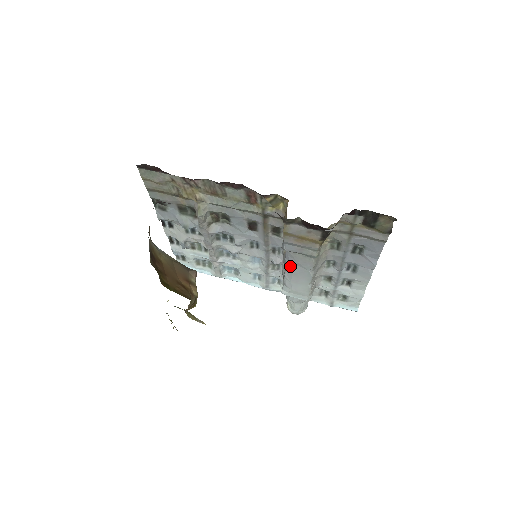
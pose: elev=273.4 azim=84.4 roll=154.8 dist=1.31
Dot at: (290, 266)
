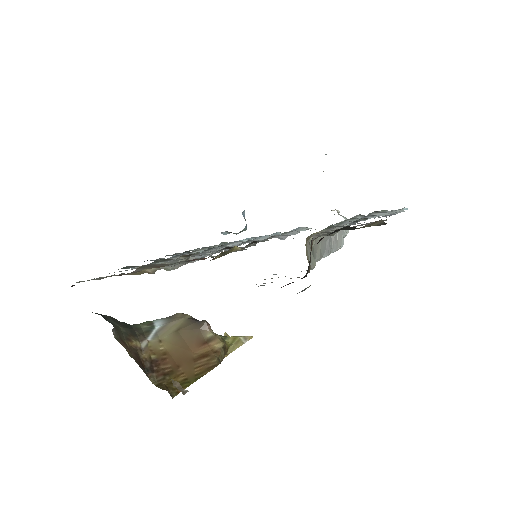
Dot at: occluded
